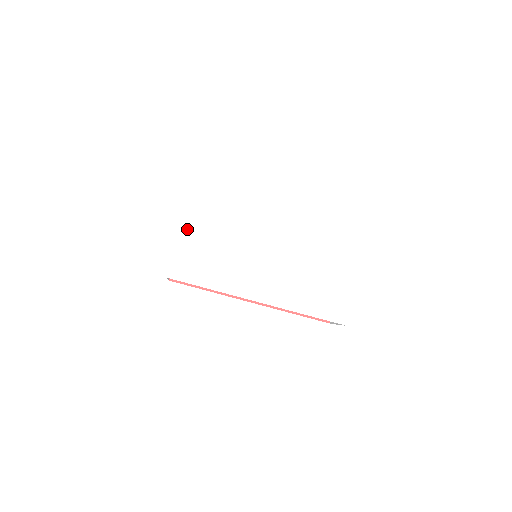
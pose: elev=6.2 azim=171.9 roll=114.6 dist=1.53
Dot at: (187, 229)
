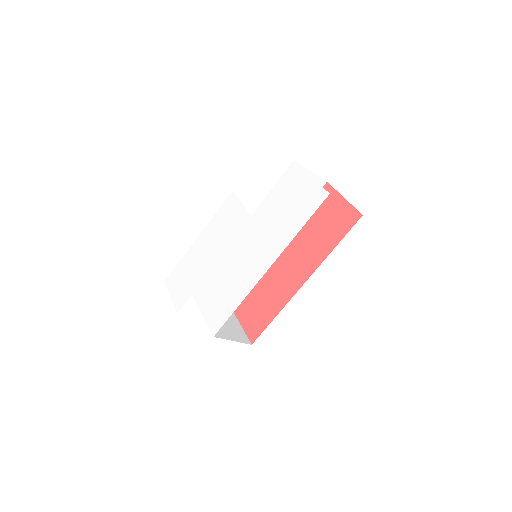
Dot at: (200, 299)
